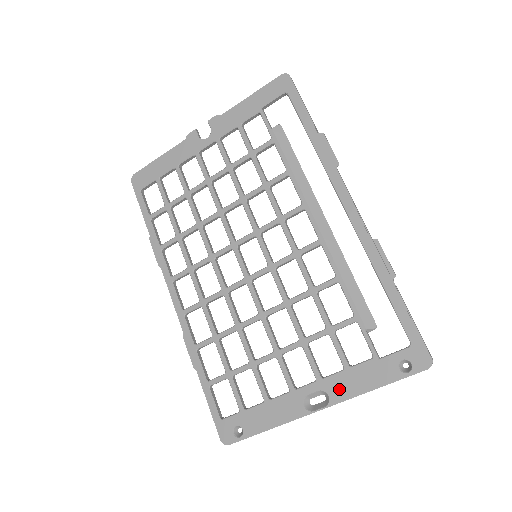
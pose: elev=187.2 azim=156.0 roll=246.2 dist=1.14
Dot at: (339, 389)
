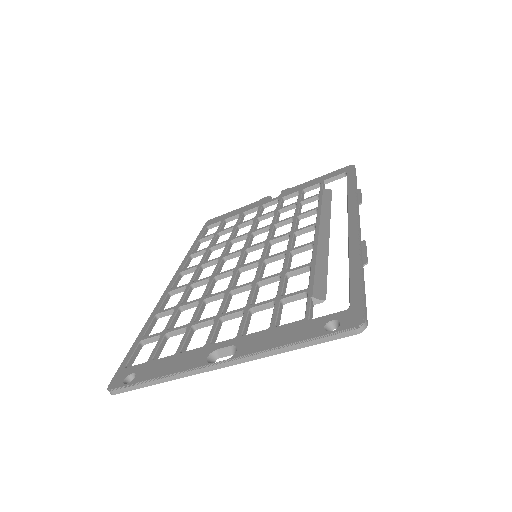
Dot at: (251, 344)
